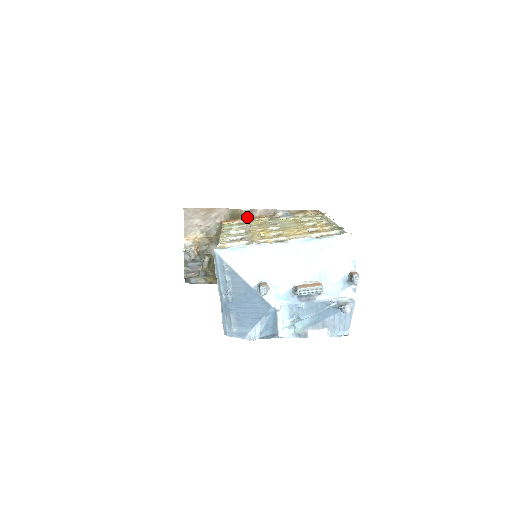
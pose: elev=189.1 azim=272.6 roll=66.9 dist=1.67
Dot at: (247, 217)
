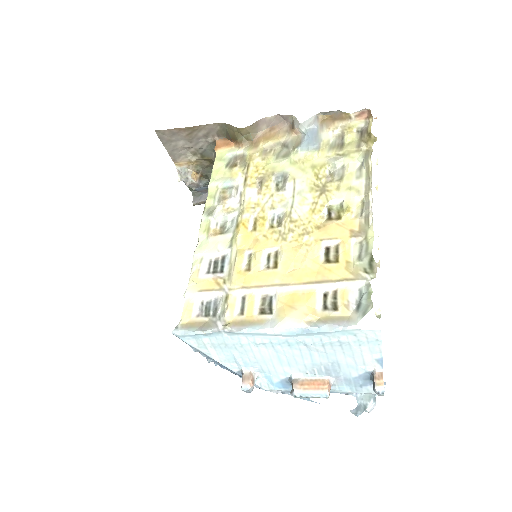
Dot at: (249, 138)
